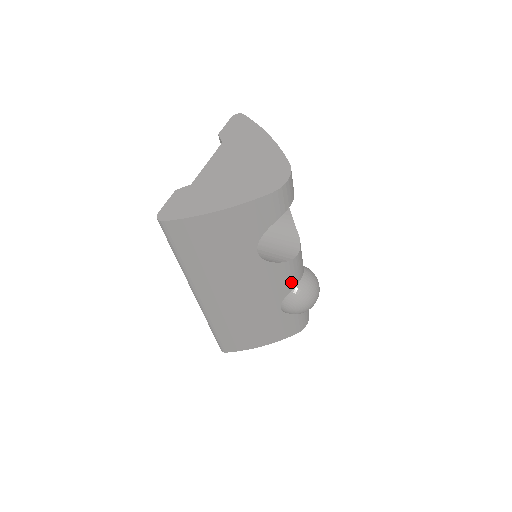
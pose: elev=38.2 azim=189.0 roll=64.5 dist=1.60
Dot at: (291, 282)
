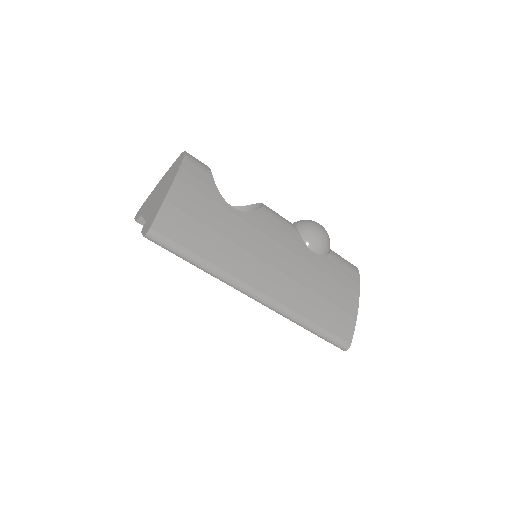
Dot at: (288, 225)
